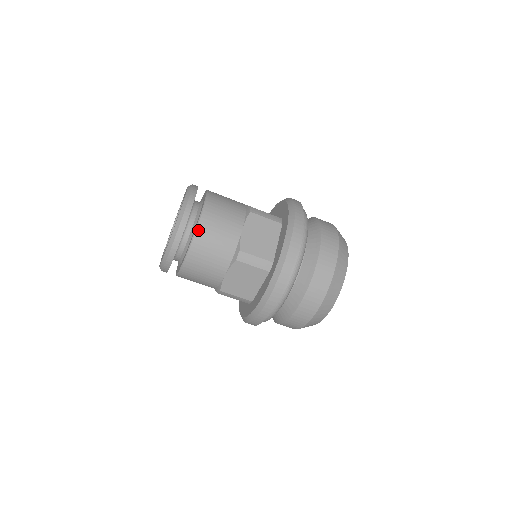
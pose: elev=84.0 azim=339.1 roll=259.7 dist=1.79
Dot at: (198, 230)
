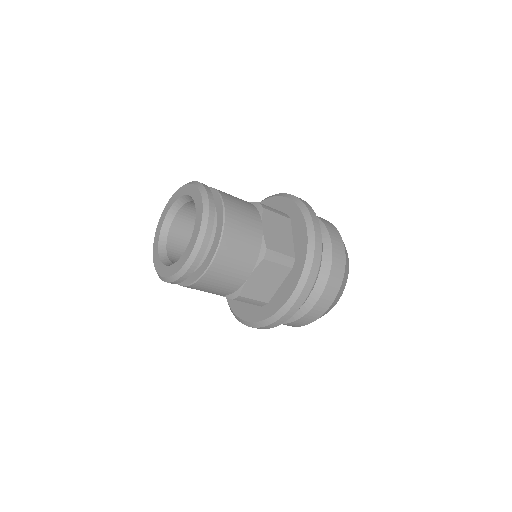
Dot at: (218, 190)
